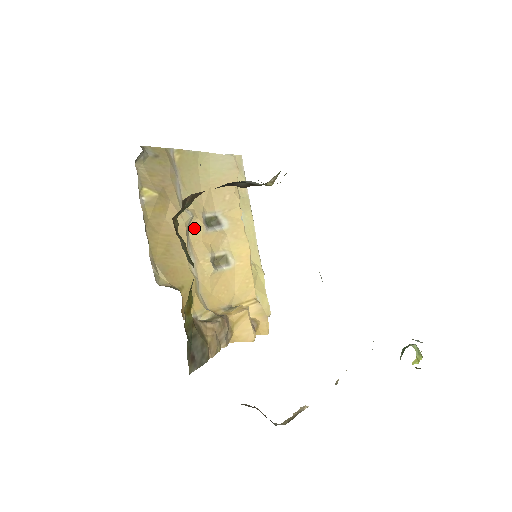
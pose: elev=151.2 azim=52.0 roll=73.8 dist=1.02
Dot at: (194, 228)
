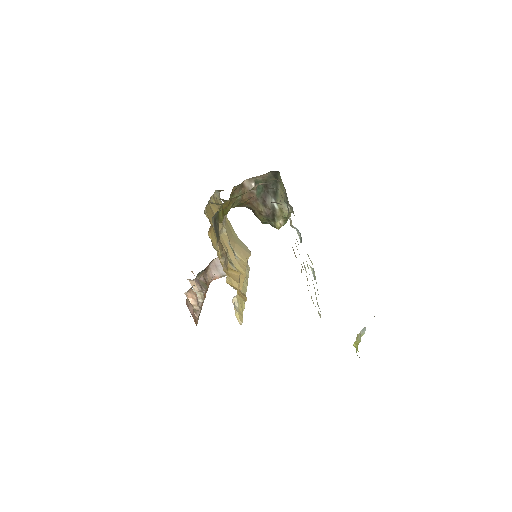
Dot at: (224, 236)
